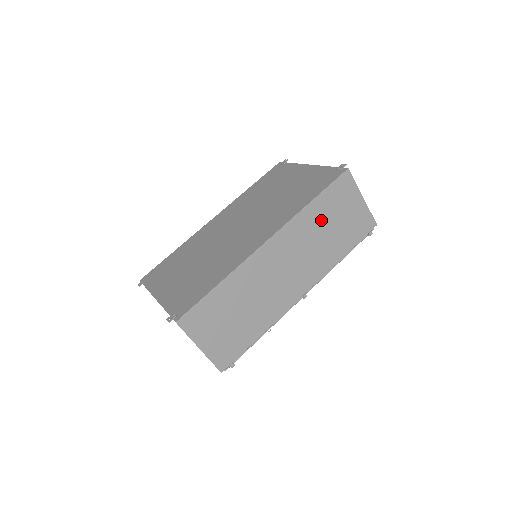
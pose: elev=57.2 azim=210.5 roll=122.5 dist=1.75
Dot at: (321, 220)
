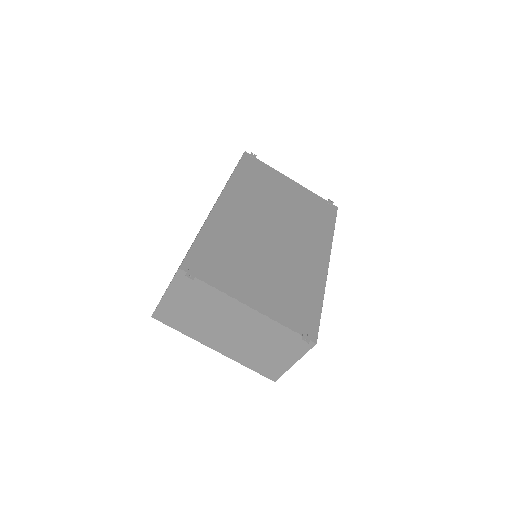
Dot at: occluded
